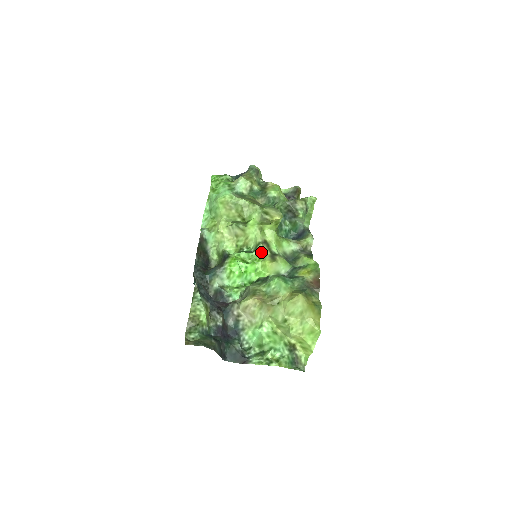
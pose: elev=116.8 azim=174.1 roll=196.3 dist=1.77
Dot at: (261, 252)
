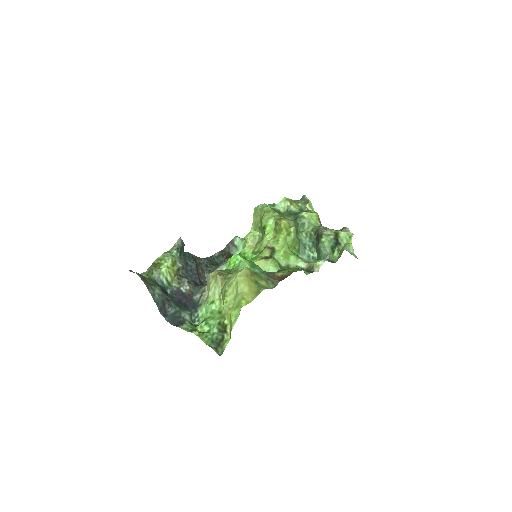
Dot at: (262, 254)
